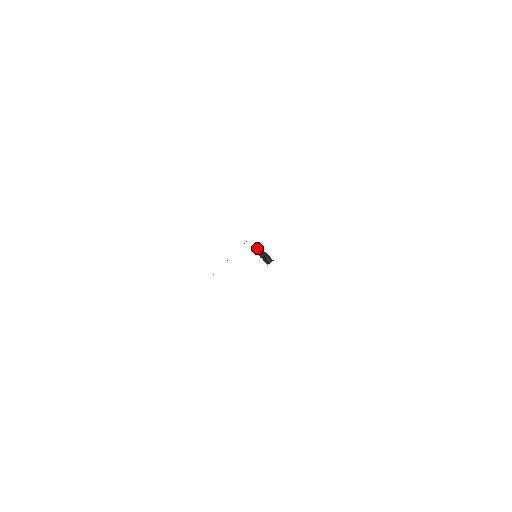
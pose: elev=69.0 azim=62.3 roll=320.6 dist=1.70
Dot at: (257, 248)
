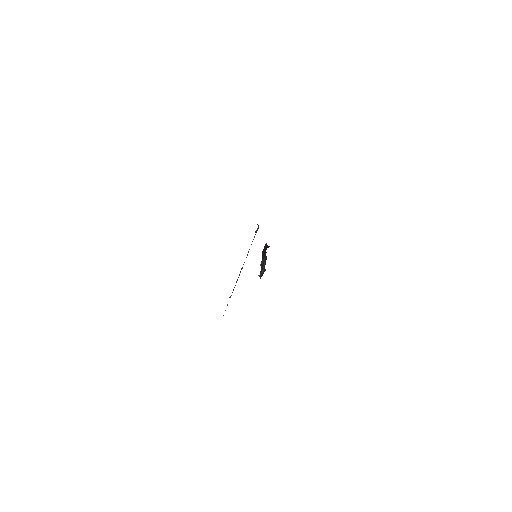
Dot at: (265, 246)
